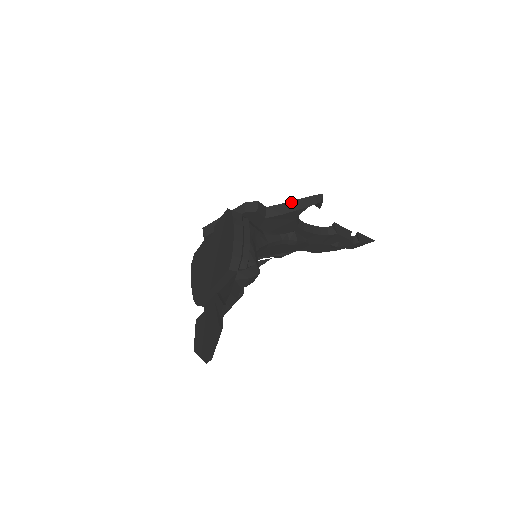
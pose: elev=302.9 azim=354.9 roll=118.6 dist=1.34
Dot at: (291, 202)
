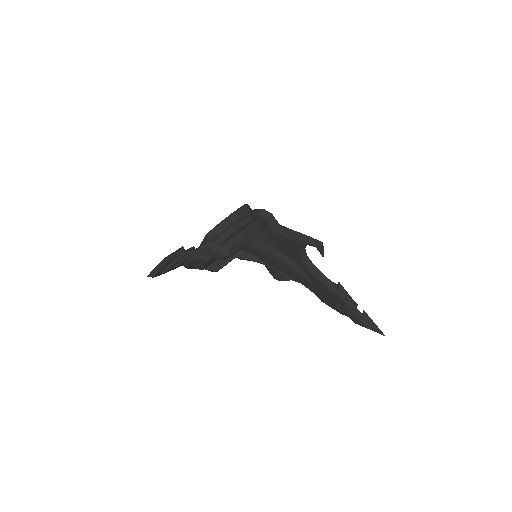
Dot at: (297, 232)
